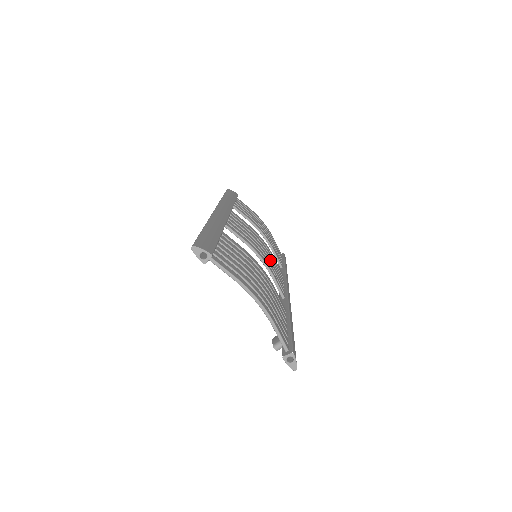
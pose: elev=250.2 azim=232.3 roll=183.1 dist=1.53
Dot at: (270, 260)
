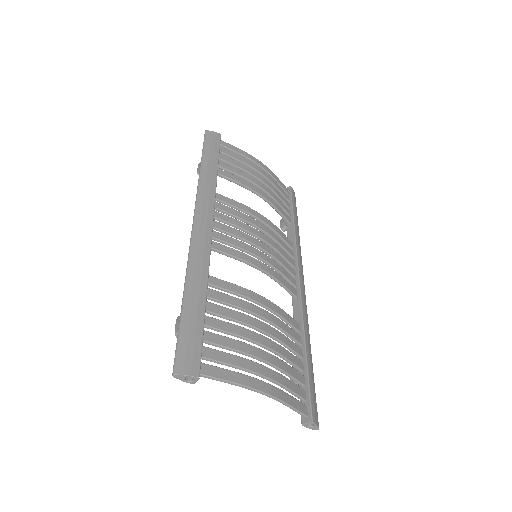
Dot at: (274, 251)
